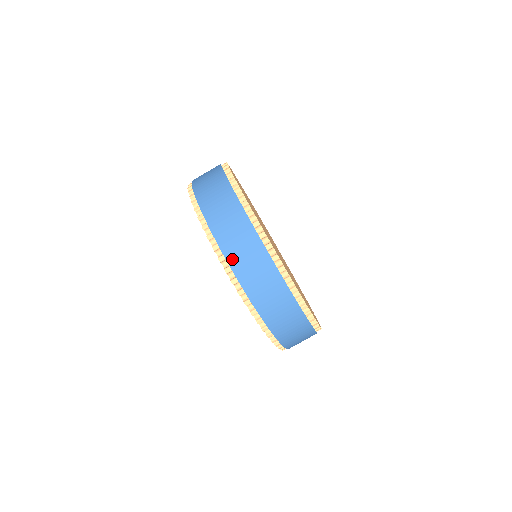
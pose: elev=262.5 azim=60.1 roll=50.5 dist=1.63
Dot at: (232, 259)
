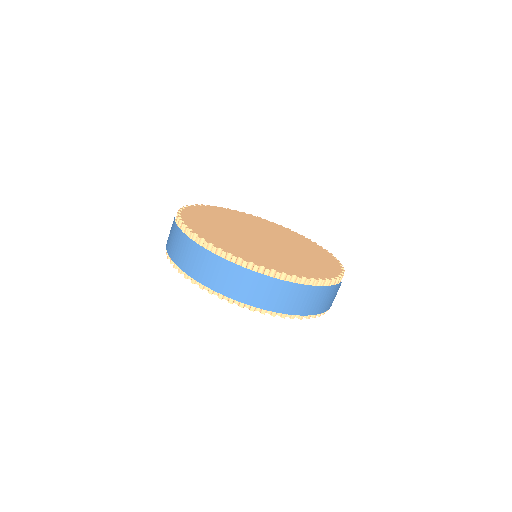
Dot at: (183, 266)
